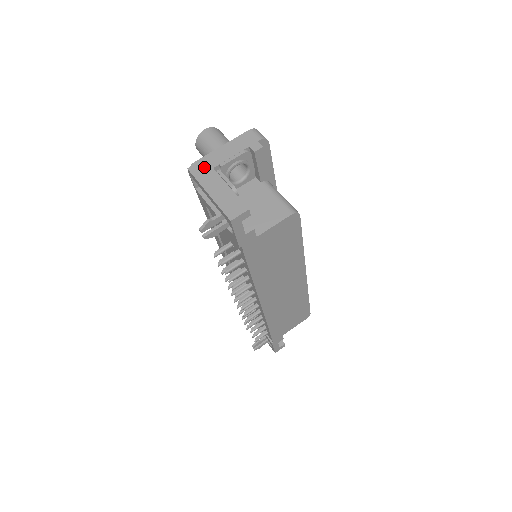
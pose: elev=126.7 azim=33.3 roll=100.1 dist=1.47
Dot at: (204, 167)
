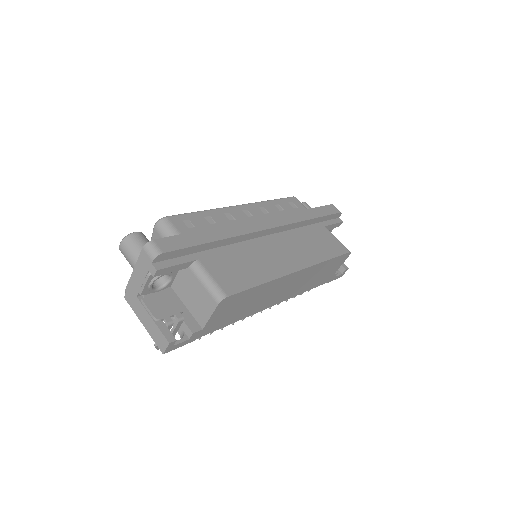
Dot at: (132, 296)
